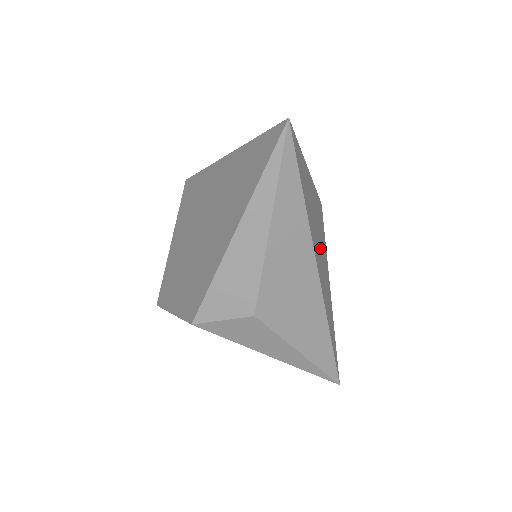
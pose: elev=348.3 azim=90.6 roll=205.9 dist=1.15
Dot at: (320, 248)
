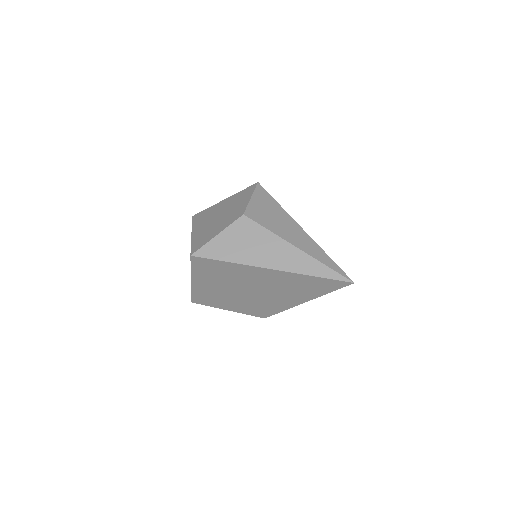
Dot at: occluded
